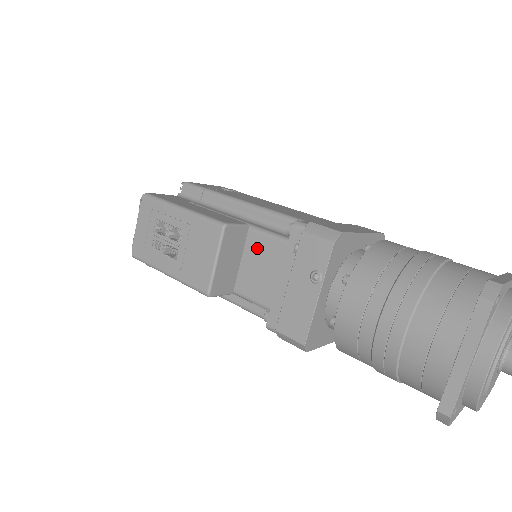
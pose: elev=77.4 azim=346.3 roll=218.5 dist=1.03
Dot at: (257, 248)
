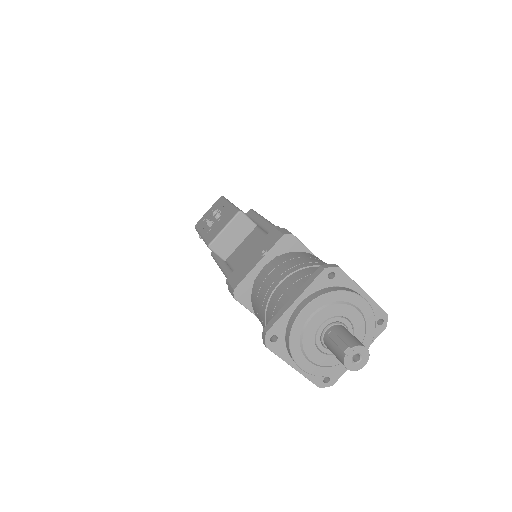
Dot at: (252, 237)
